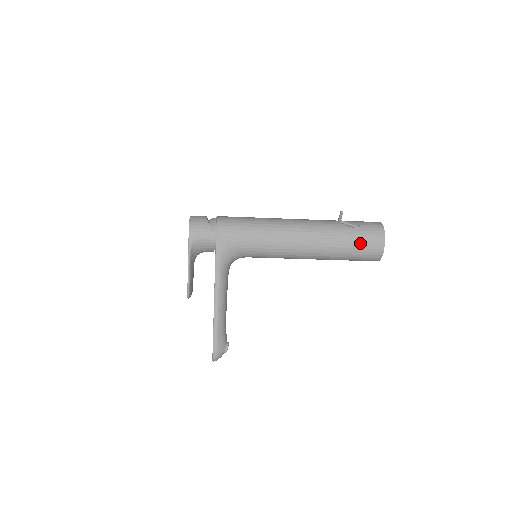
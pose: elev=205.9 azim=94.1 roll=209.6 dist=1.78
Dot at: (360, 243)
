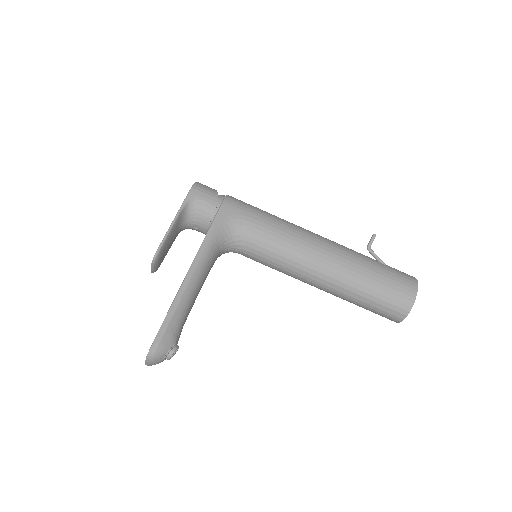
Dot at: (388, 280)
